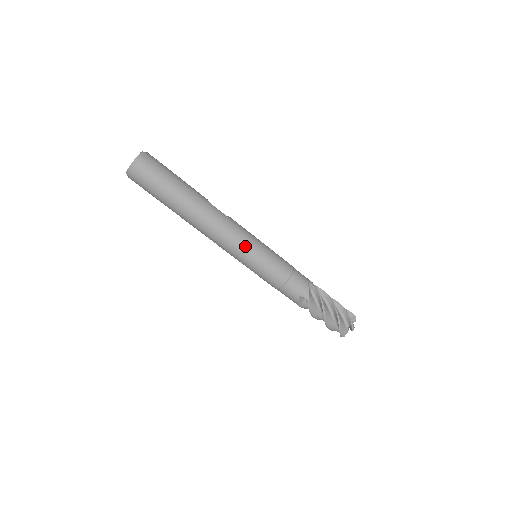
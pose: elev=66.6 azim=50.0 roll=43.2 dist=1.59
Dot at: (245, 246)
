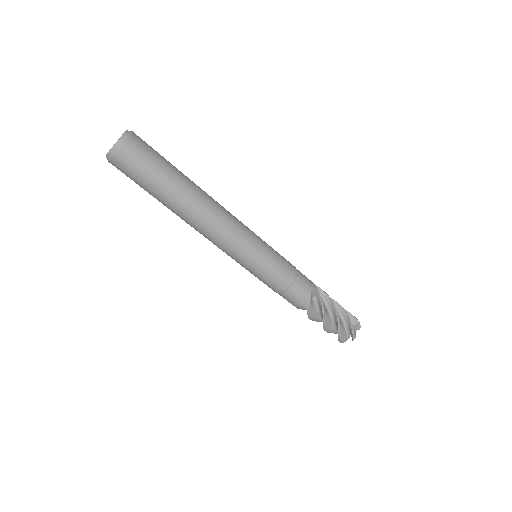
Dot at: (252, 235)
